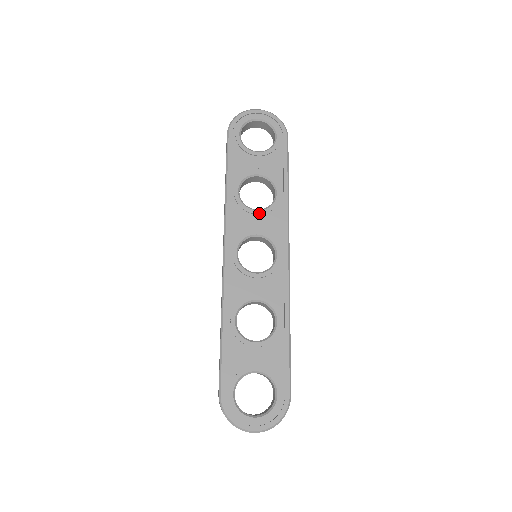
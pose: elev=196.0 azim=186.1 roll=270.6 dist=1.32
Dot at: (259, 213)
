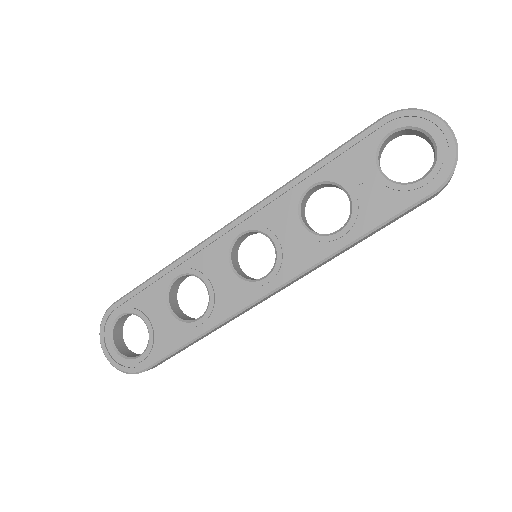
Dot at: (300, 228)
